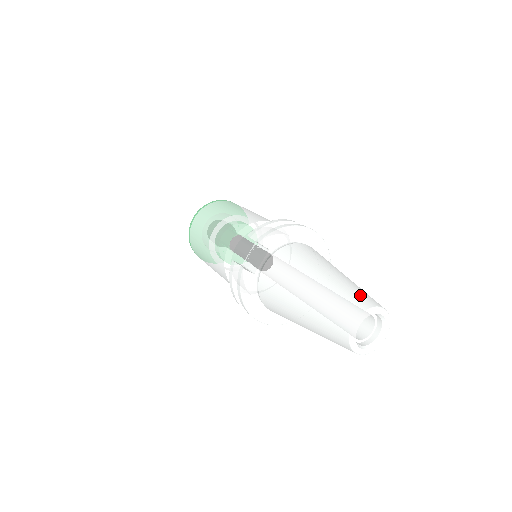
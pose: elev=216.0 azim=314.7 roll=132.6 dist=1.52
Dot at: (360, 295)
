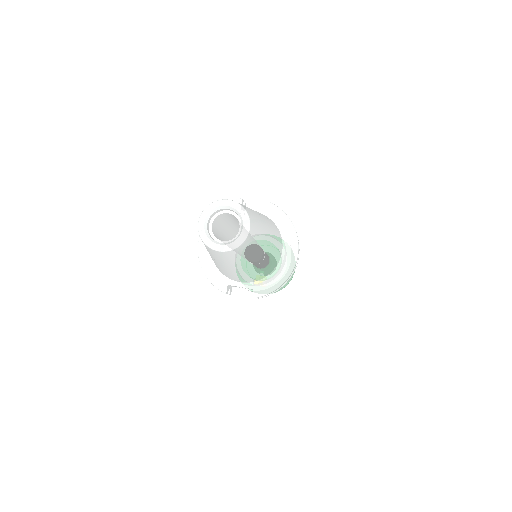
Dot at: (255, 218)
